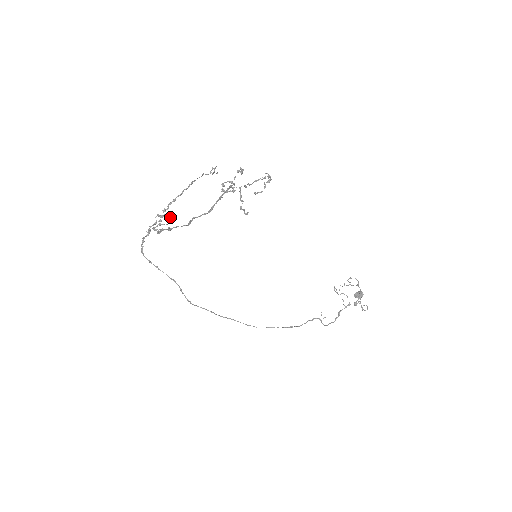
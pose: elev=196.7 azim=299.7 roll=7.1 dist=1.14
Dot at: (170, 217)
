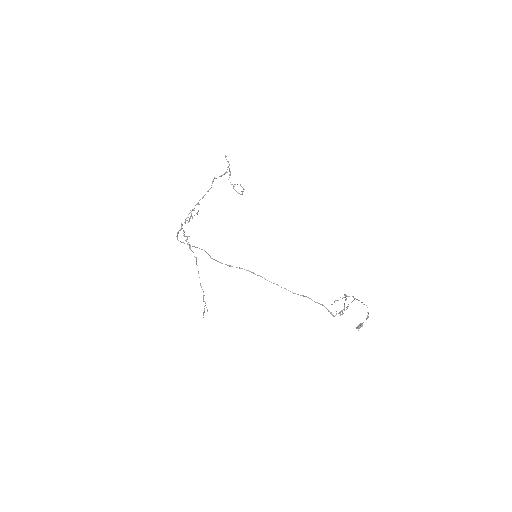
Dot at: occluded
